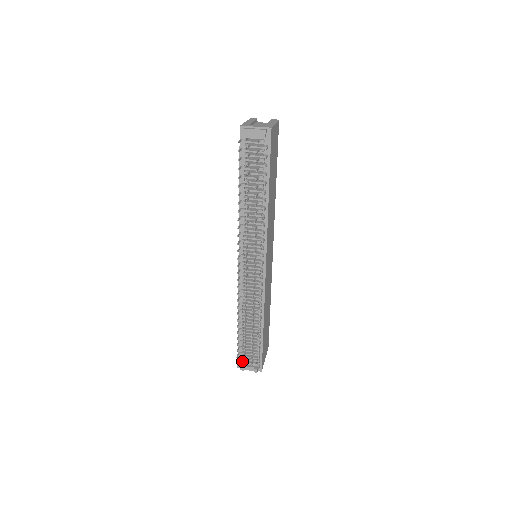
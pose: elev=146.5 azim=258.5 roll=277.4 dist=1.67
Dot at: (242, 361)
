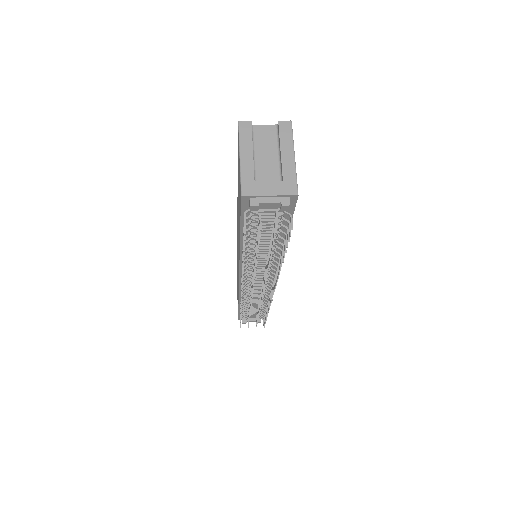
Dot at: (244, 318)
